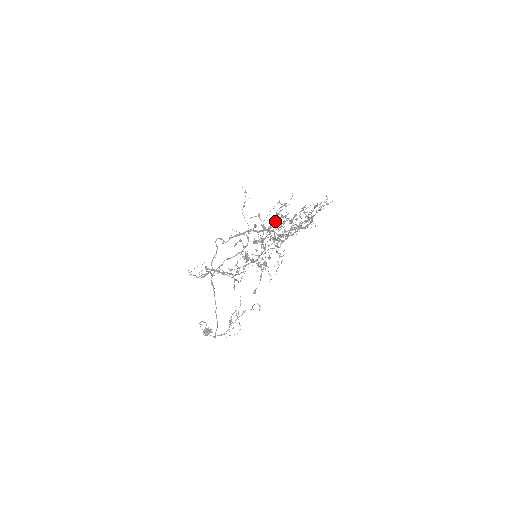
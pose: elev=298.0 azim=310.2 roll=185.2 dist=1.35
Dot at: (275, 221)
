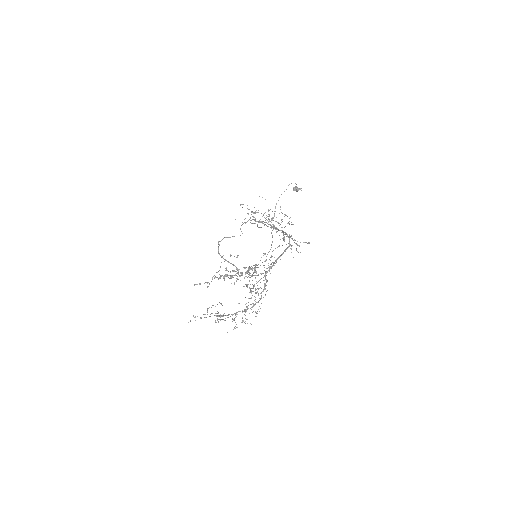
Dot at: (295, 240)
